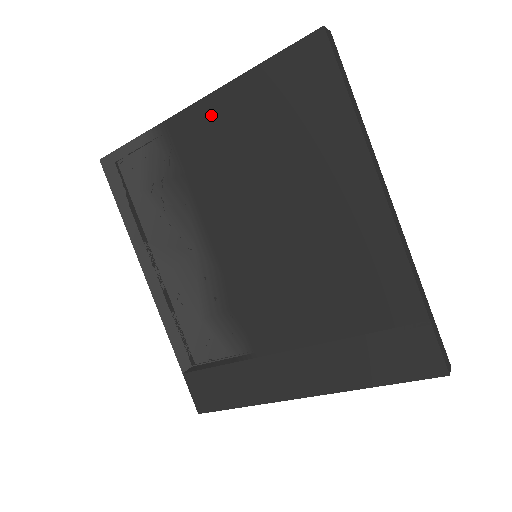
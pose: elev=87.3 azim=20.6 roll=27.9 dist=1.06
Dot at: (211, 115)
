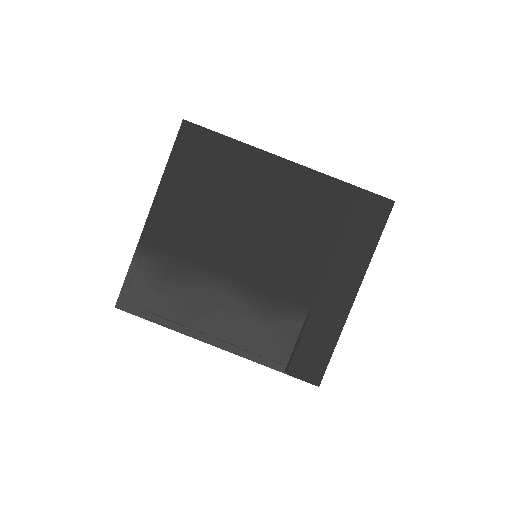
Dot at: (163, 211)
